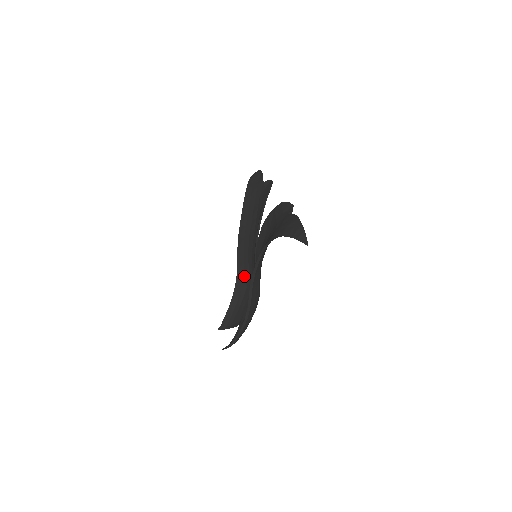
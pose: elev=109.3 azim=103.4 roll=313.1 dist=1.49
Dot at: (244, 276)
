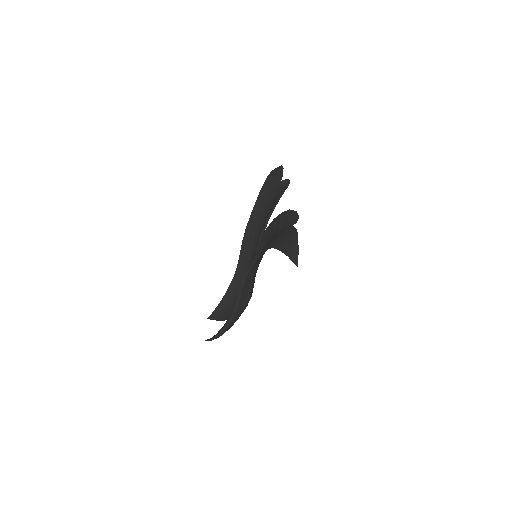
Dot at: (243, 271)
